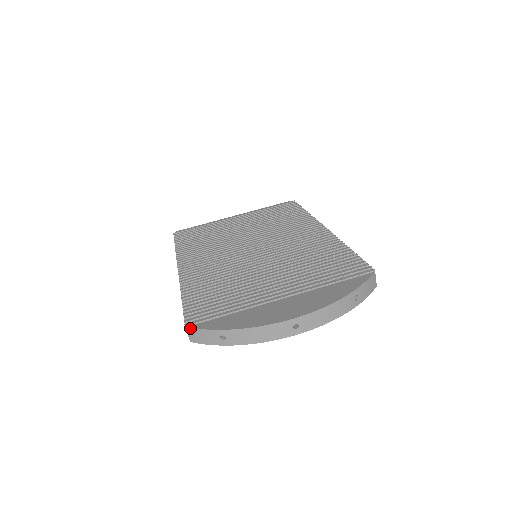
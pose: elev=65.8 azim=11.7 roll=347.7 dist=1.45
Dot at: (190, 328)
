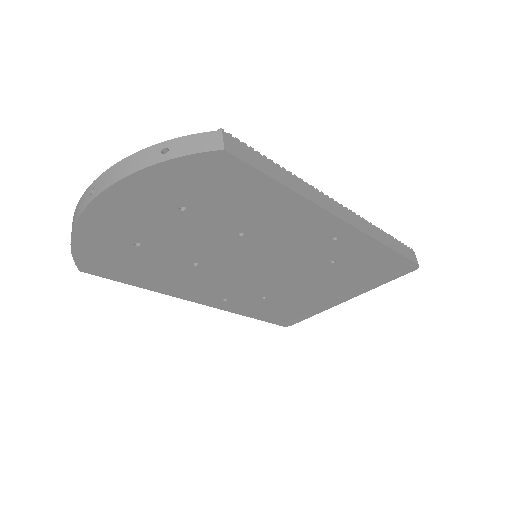
Dot at: occluded
